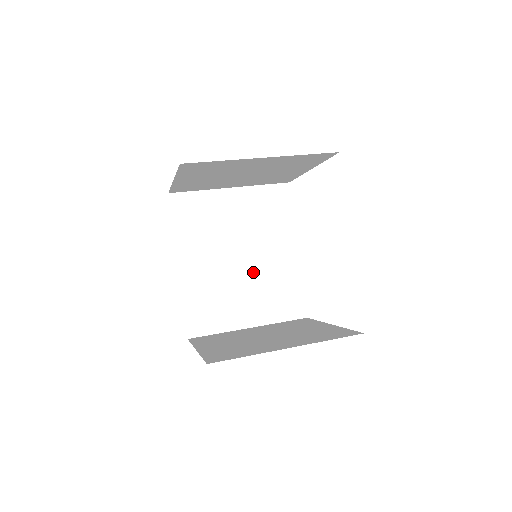
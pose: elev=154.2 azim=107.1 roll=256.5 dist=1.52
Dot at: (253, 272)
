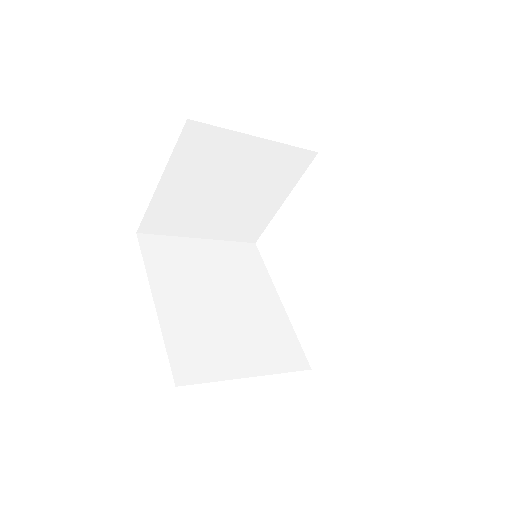
Dot at: (240, 316)
